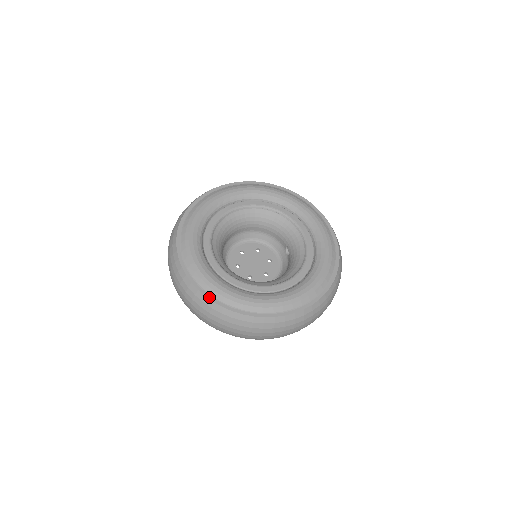
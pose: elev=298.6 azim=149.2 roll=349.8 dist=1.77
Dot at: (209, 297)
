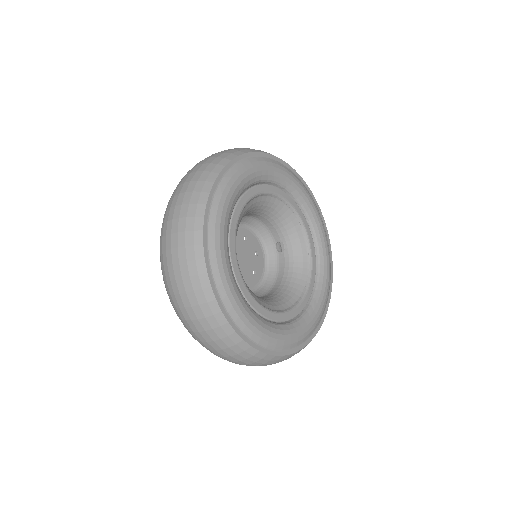
Dot at: (246, 340)
